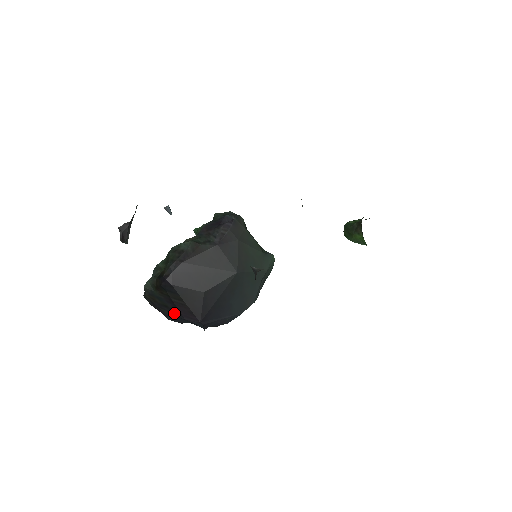
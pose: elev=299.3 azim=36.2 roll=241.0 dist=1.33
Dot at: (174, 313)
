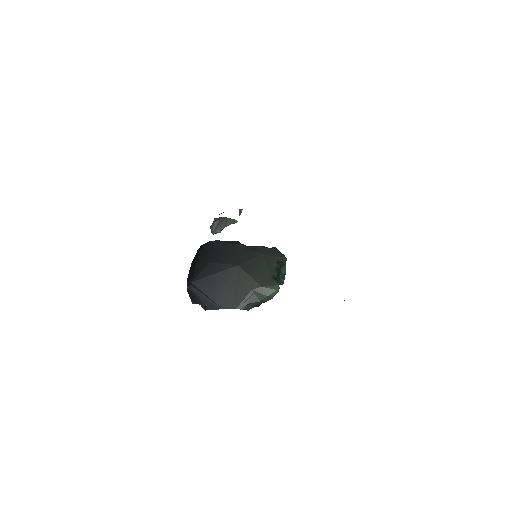
Dot at: occluded
